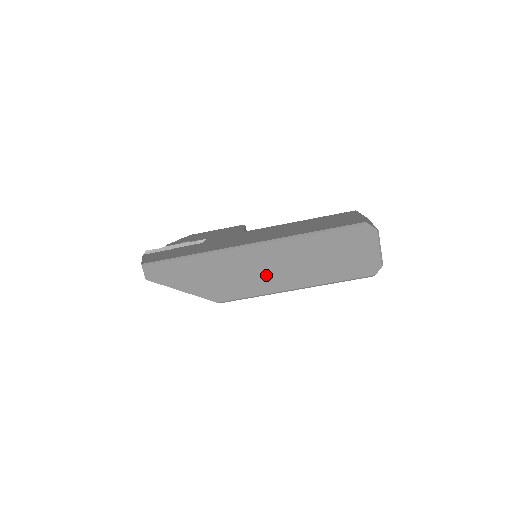
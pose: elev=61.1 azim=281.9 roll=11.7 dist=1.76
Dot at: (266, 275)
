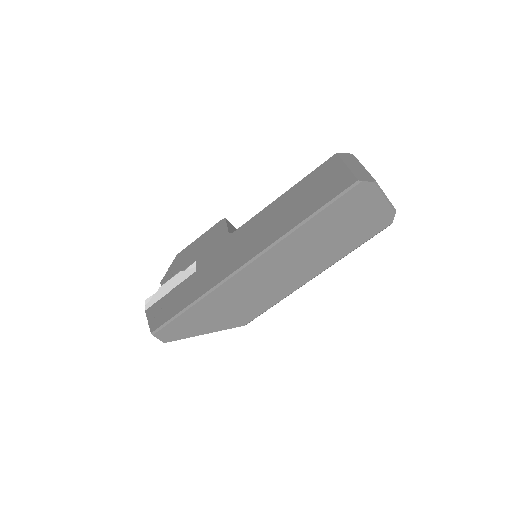
Dot at: (278, 281)
